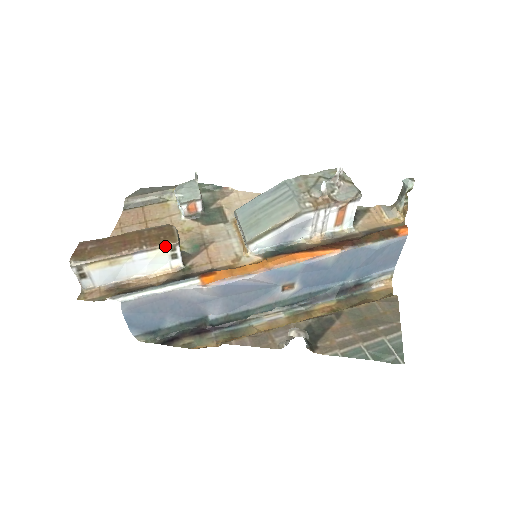
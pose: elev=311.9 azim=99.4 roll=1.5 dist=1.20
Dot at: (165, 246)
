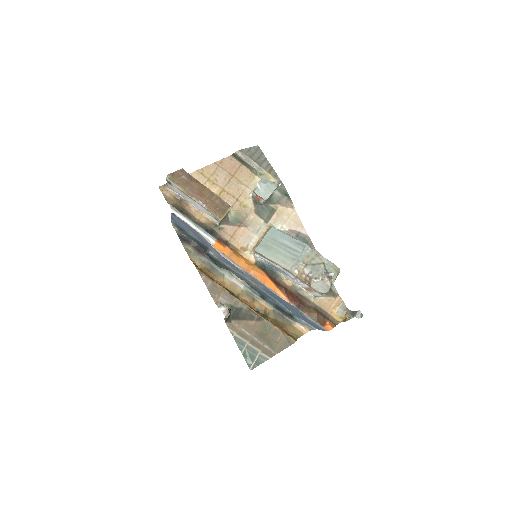
Dot at: (214, 215)
